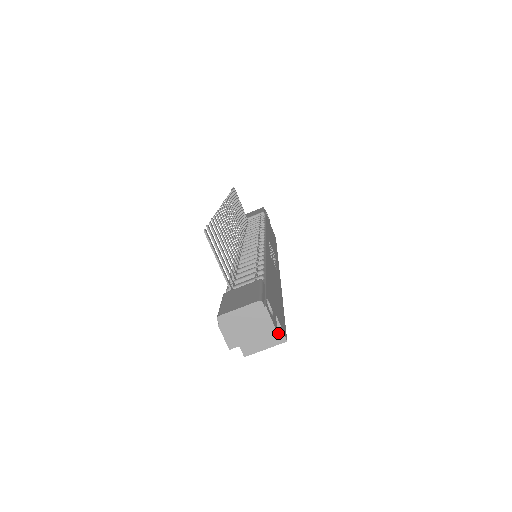
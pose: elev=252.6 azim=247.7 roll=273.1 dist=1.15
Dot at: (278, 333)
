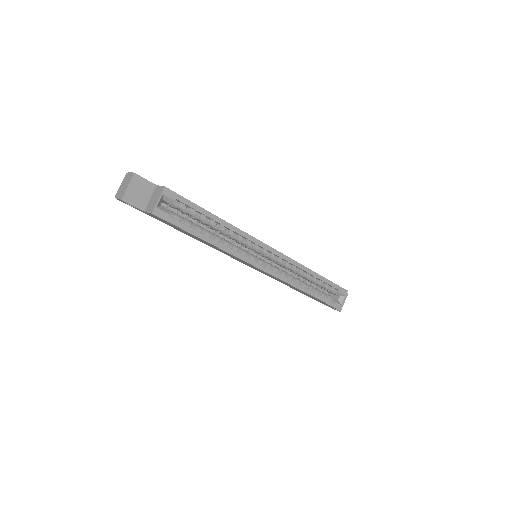
Dot at: (160, 189)
